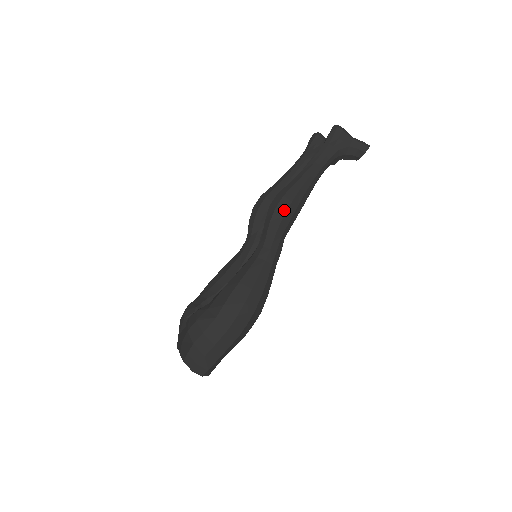
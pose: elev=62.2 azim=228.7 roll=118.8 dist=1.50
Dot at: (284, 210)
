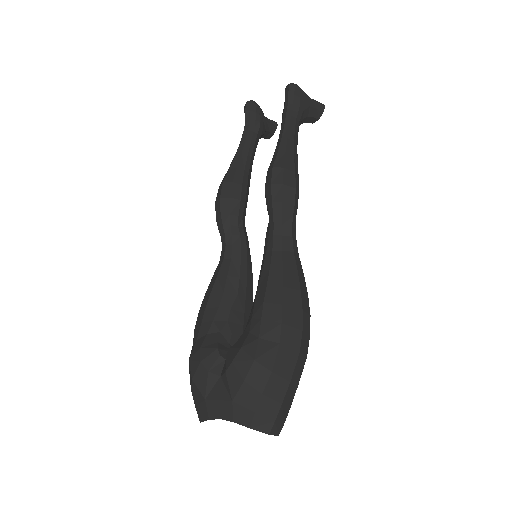
Dot at: (293, 184)
